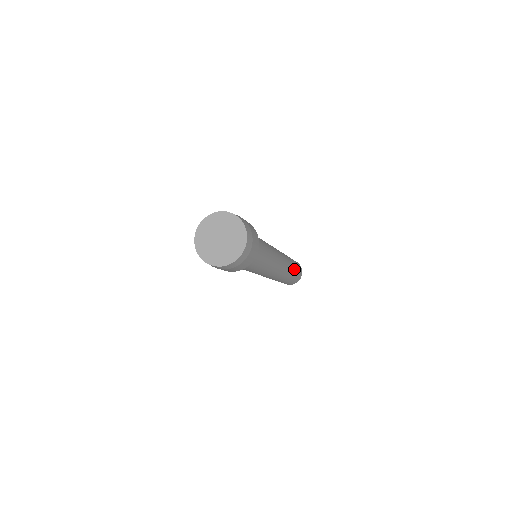
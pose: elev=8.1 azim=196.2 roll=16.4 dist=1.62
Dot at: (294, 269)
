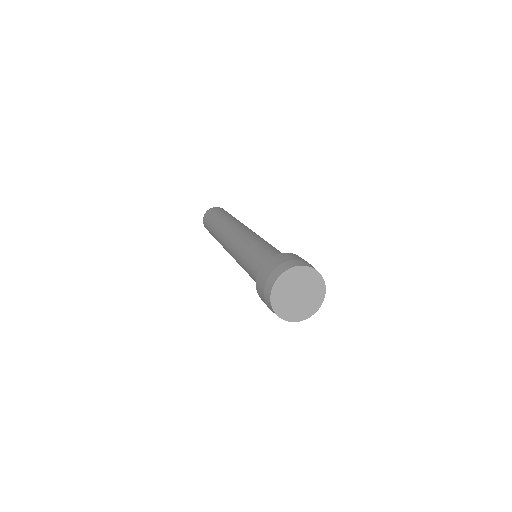
Dot at: occluded
